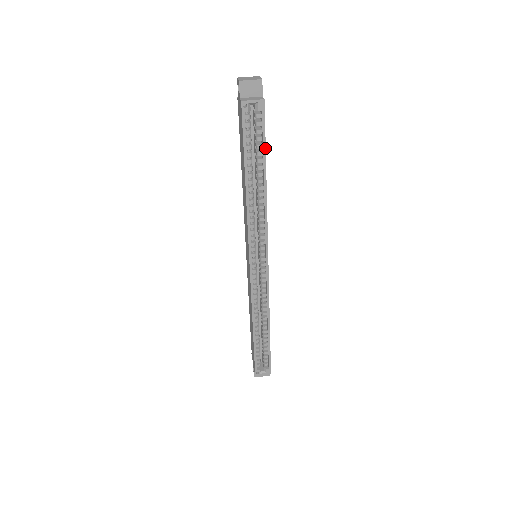
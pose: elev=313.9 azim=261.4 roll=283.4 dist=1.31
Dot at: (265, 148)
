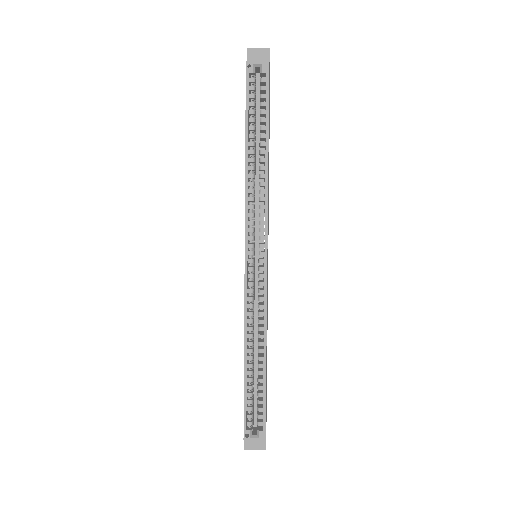
Dot at: (268, 113)
